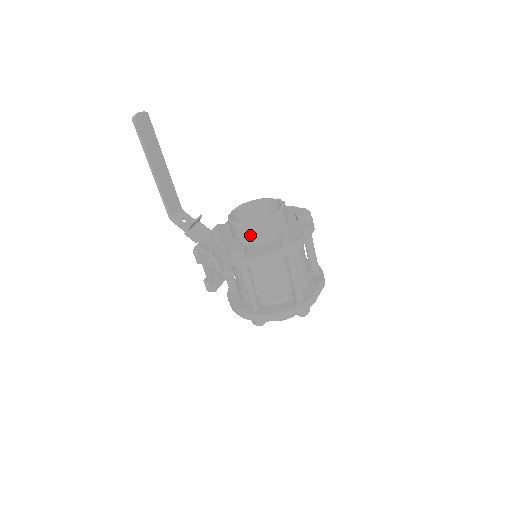
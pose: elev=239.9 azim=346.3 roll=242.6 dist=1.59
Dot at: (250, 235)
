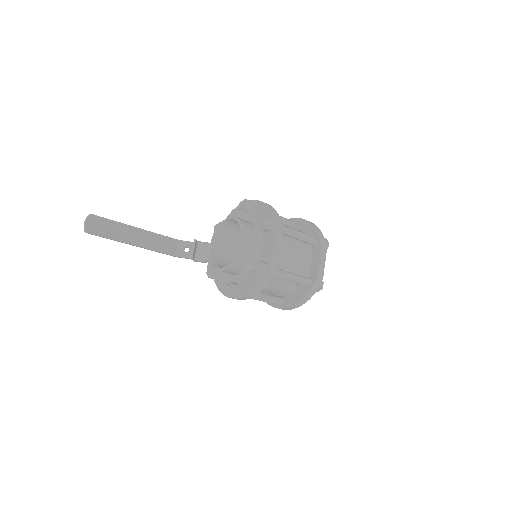
Dot at: (233, 272)
